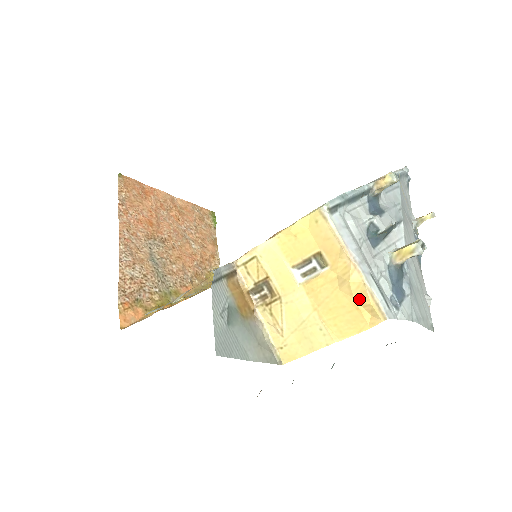
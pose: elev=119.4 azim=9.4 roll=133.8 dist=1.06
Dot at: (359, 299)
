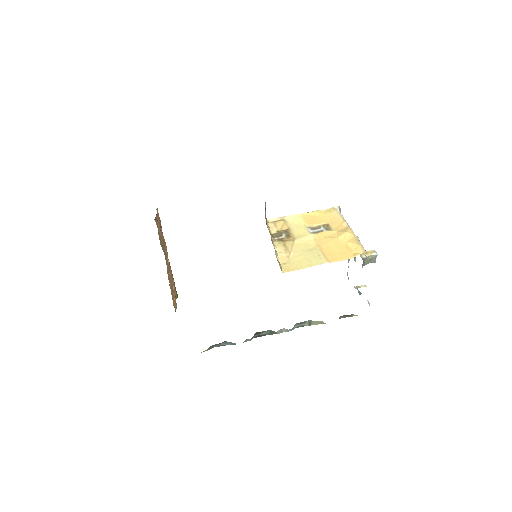
Dot at: (350, 242)
